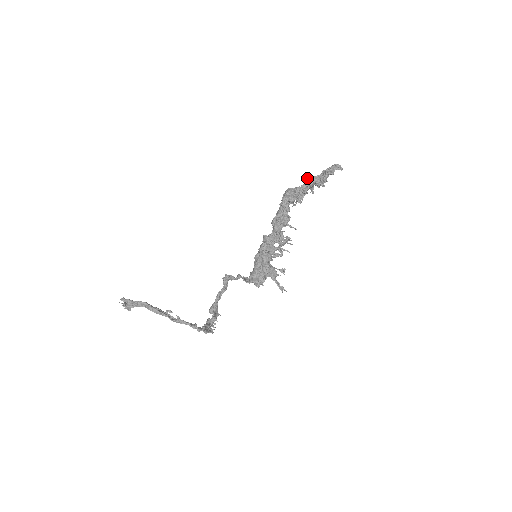
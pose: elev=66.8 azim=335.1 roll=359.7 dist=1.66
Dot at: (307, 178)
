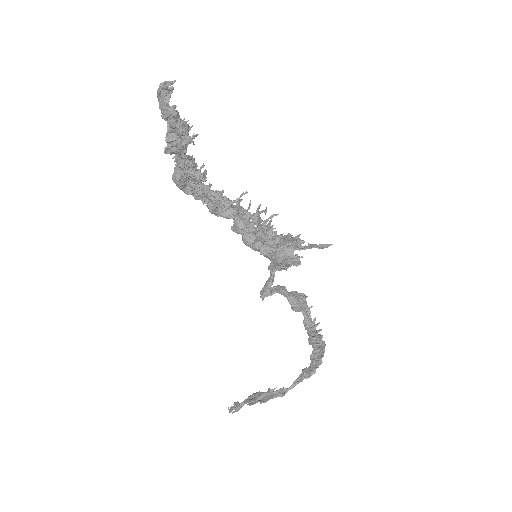
Dot at: (165, 153)
